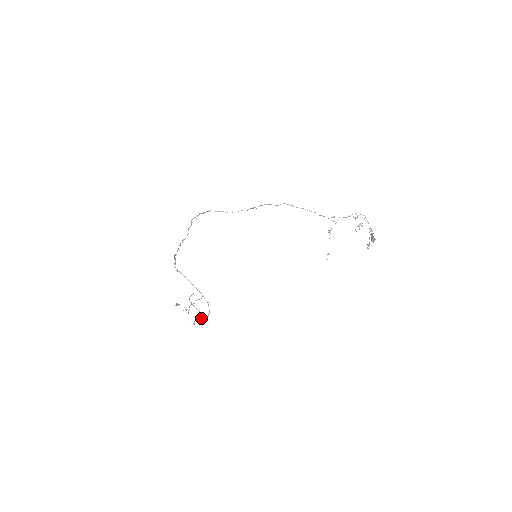
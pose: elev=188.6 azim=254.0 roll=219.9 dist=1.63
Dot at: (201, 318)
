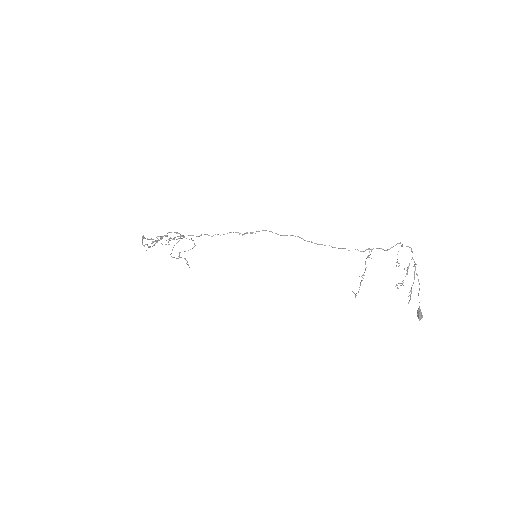
Dot at: occluded
